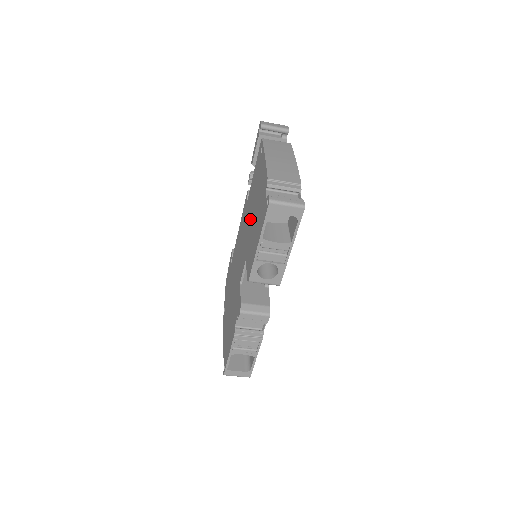
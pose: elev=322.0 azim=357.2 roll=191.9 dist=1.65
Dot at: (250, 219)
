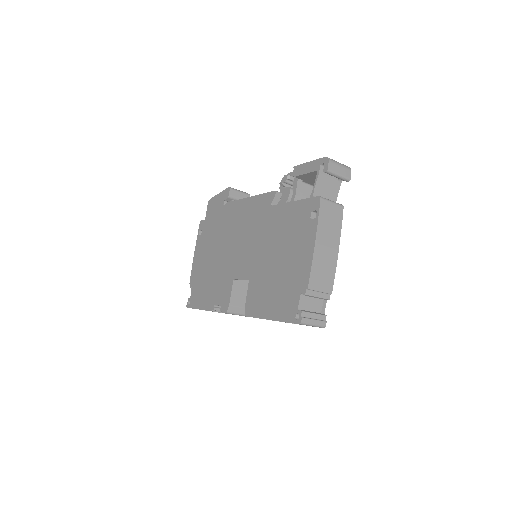
Dot at: (269, 251)
